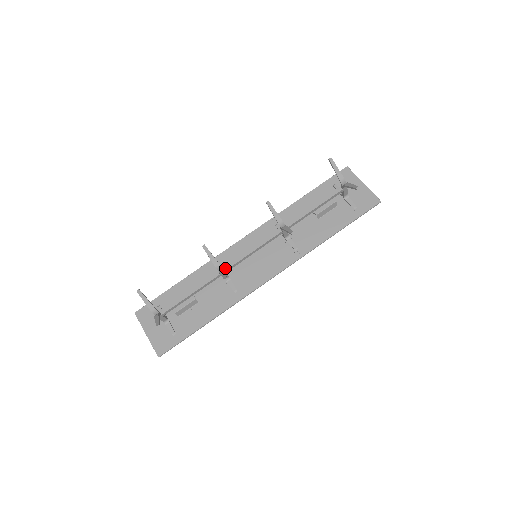
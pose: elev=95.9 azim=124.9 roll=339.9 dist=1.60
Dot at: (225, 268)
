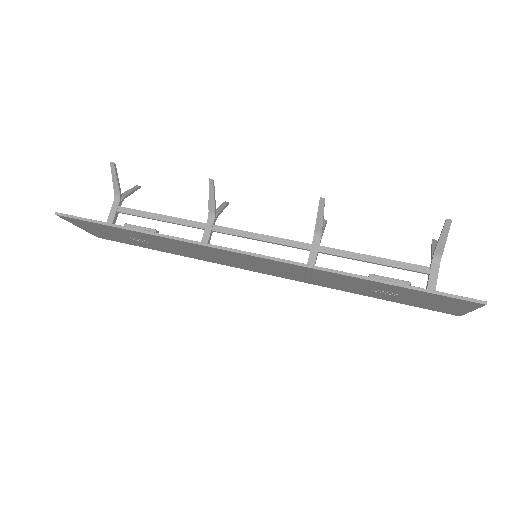
Dot at: (217, 226)
